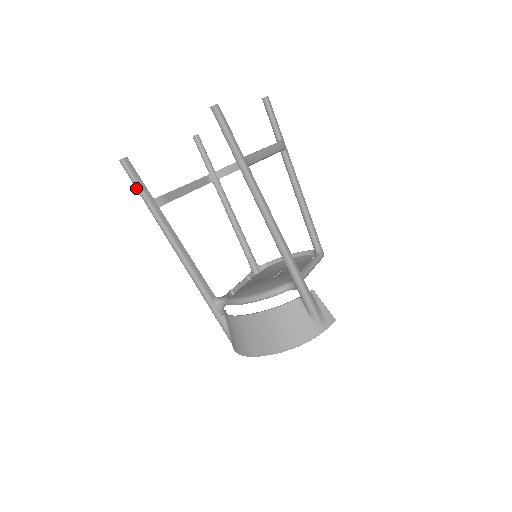
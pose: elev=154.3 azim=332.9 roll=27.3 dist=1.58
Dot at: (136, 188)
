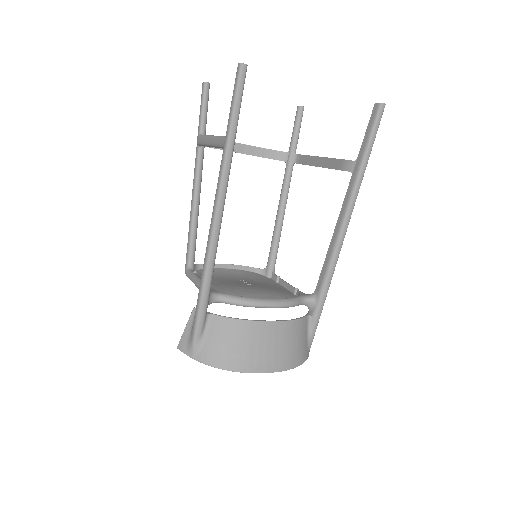
Dot at: (234, 110)
